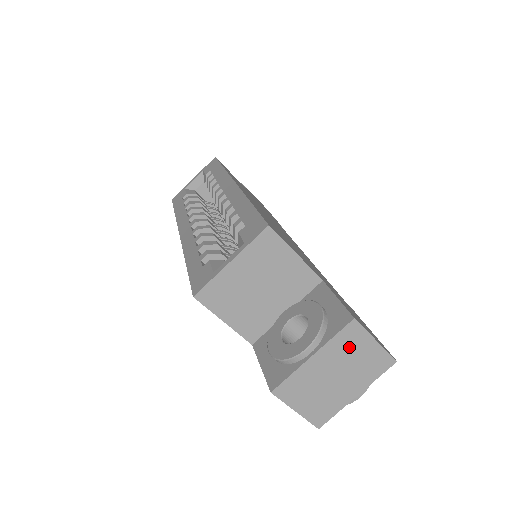
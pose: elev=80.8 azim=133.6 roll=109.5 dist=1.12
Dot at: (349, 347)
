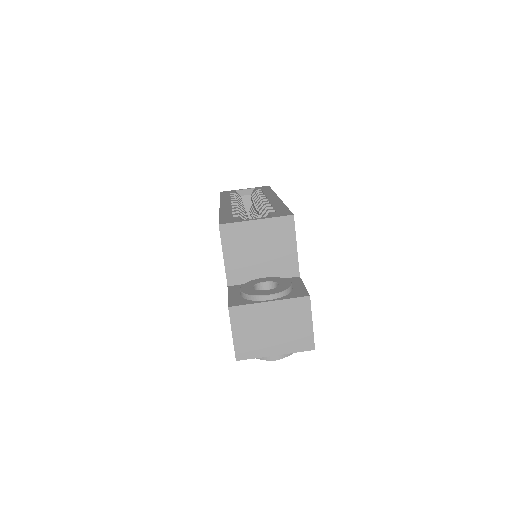
Dot at: (294, 314)
